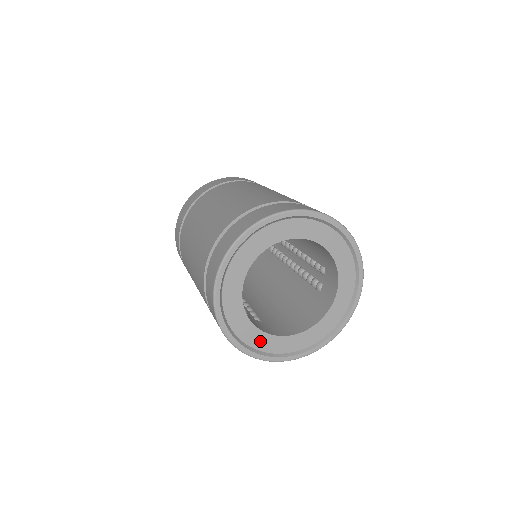
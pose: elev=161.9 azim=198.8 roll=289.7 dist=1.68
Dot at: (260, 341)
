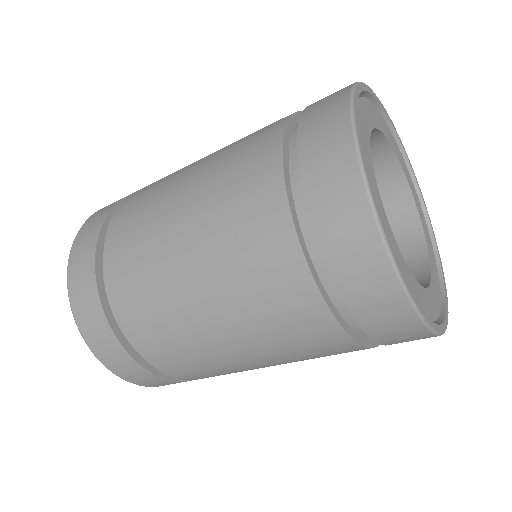
Dot at: (431, 305)
